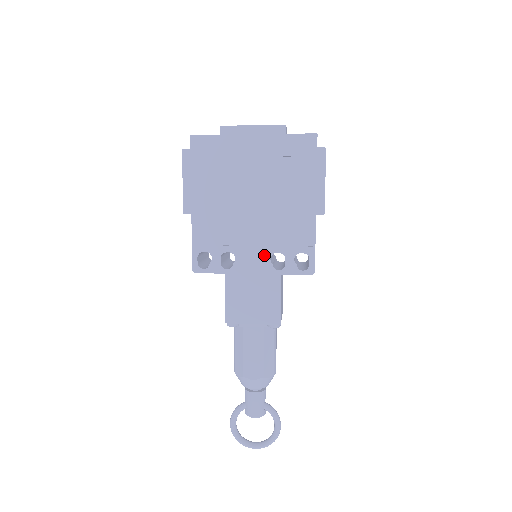
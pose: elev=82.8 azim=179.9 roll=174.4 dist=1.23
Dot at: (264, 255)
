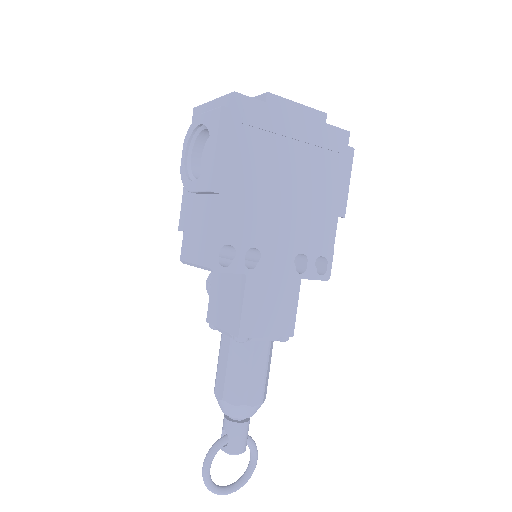
Dot at: (289, 255)
